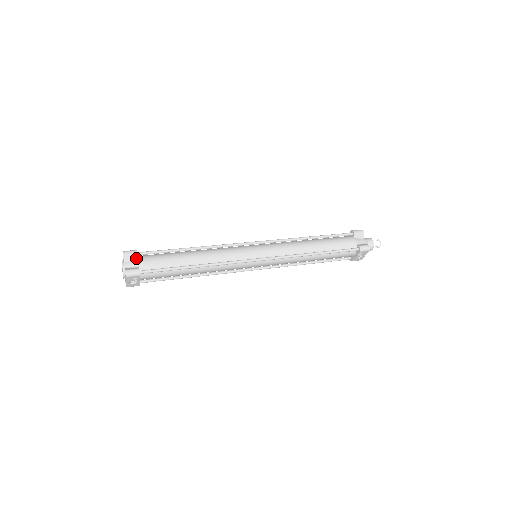
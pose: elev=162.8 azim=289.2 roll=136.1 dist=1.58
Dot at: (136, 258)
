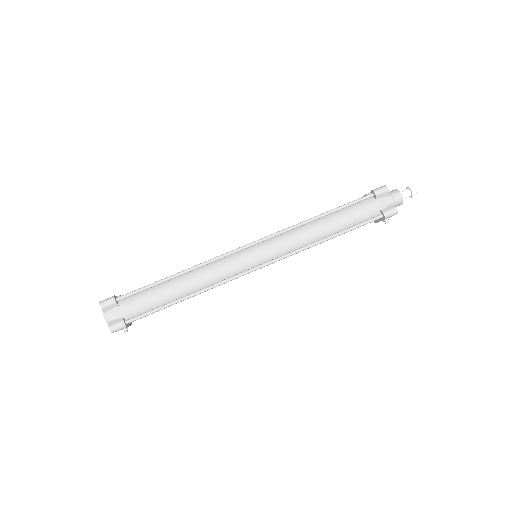
Dot at: (117, 306)
